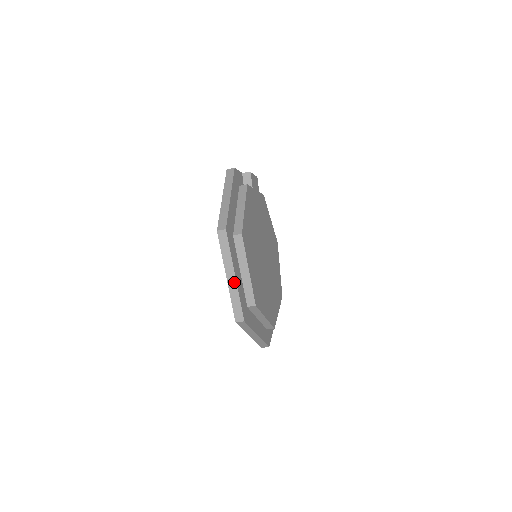
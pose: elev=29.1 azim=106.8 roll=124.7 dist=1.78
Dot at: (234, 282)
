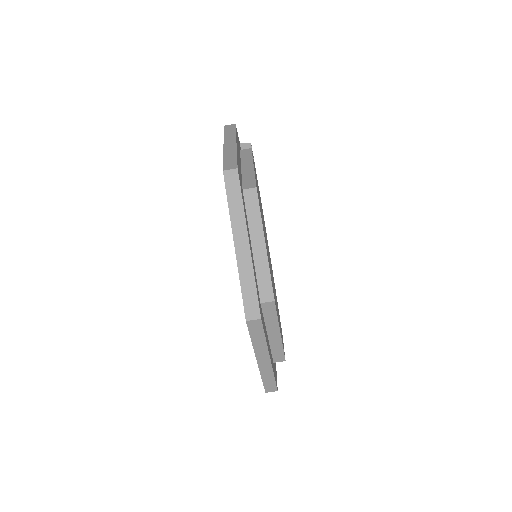
Dot at: (247, 252)
